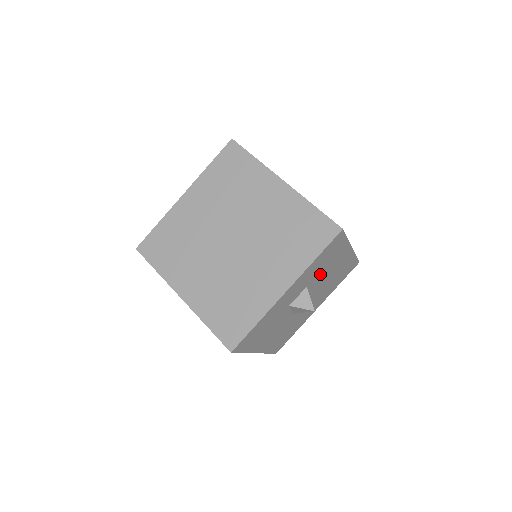
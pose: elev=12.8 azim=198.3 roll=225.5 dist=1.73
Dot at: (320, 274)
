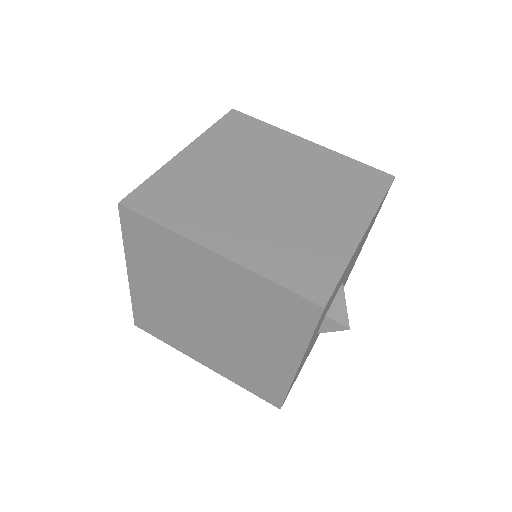
Dot at: occluded
